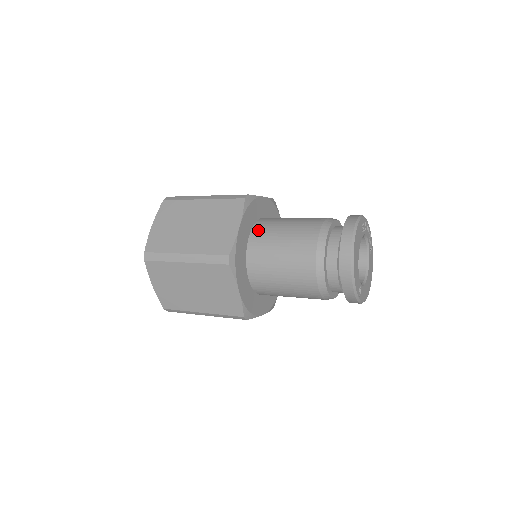
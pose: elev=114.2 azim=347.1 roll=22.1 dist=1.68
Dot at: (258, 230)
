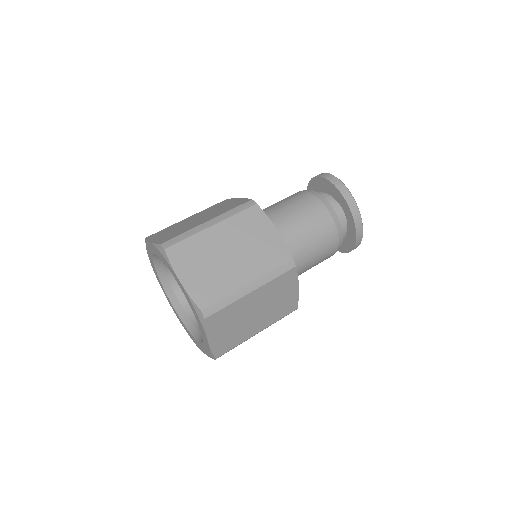
Dot at: occluded
